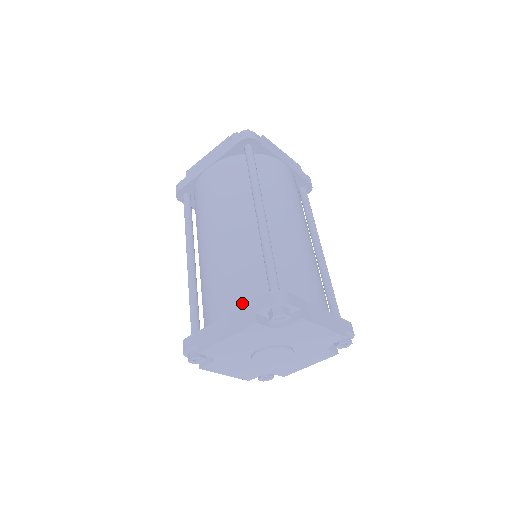
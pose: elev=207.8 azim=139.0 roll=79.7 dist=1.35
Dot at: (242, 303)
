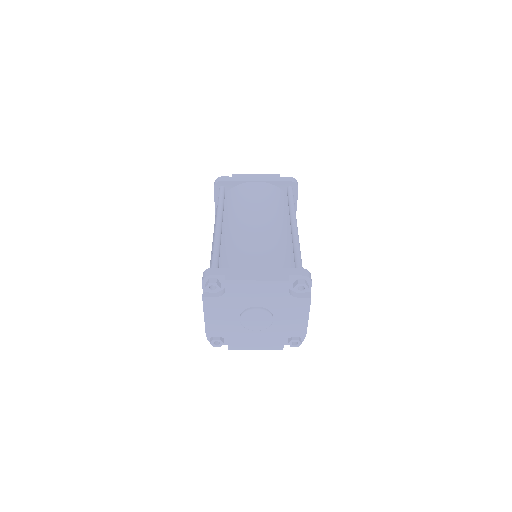
Dot at: occluded
